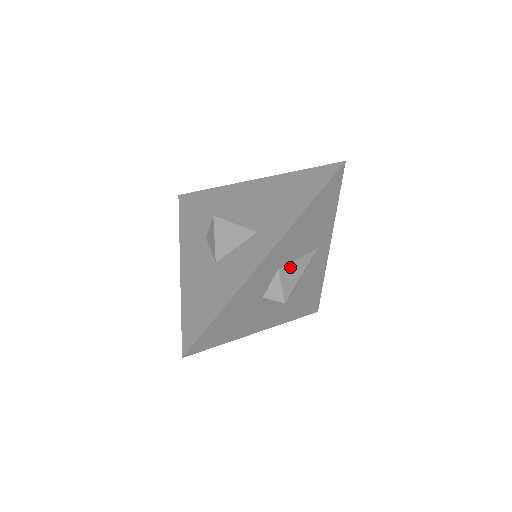
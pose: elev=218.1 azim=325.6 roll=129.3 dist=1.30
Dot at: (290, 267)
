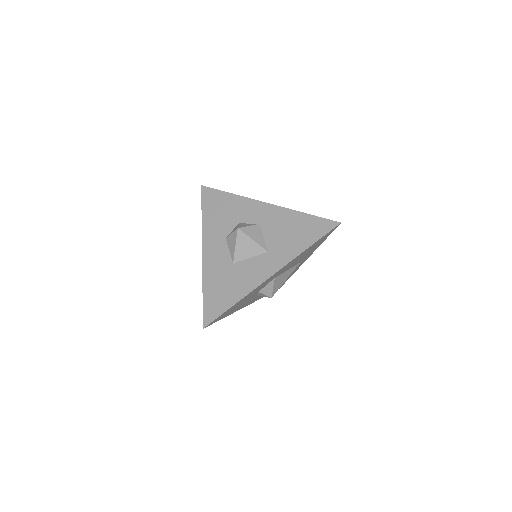
Dot at: (281, 276)
